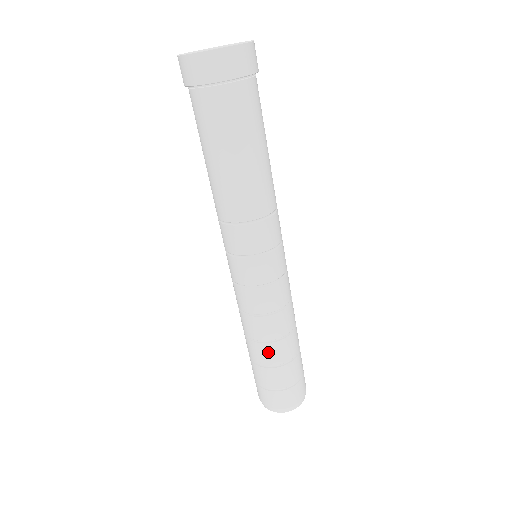
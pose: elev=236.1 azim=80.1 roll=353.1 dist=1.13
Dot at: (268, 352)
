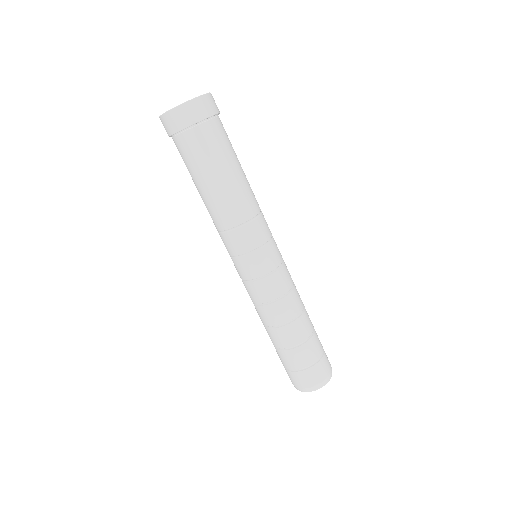
Dot at: (280, 336)
